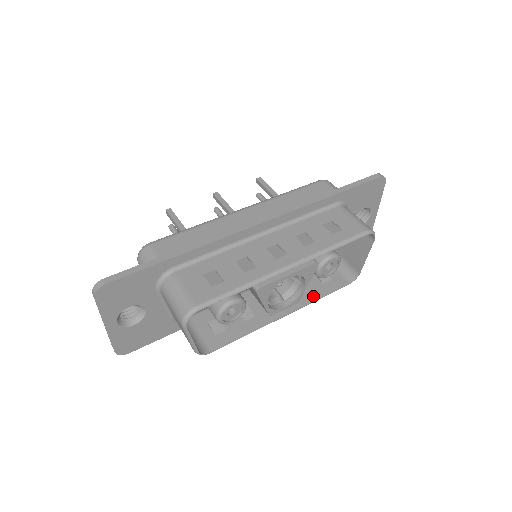
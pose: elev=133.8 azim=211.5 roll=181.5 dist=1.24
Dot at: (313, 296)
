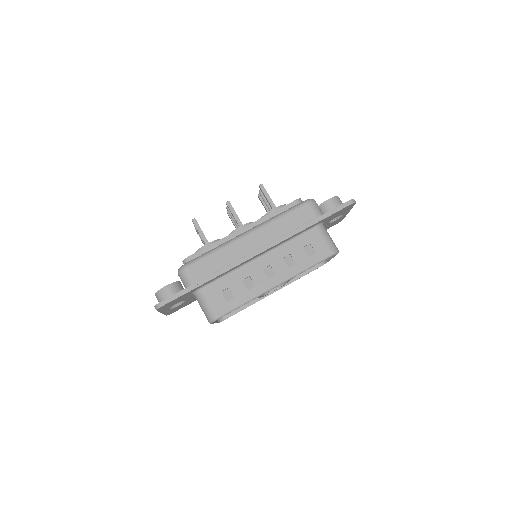
Dot at: occluded
